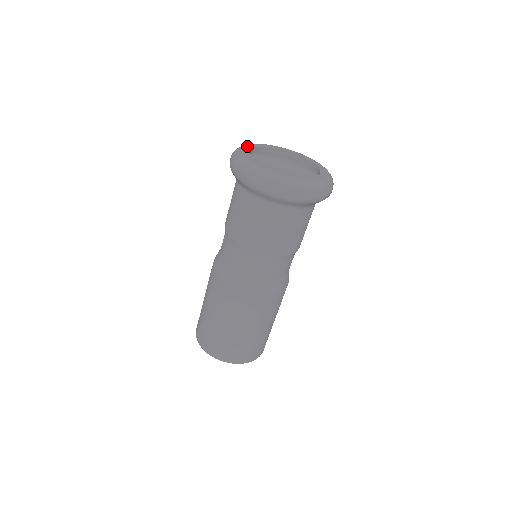
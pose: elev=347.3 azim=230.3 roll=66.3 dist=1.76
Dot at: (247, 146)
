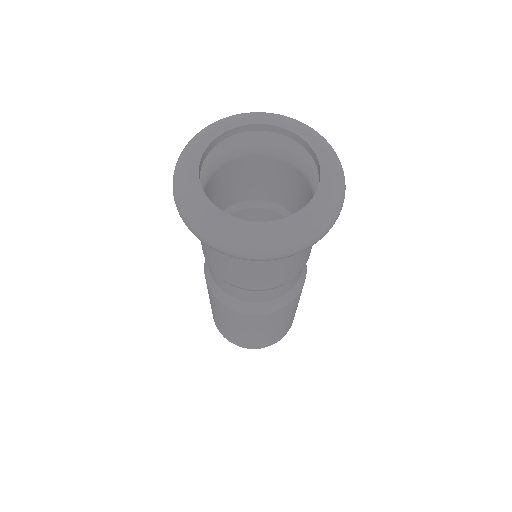
Dot at: (217, 127)
